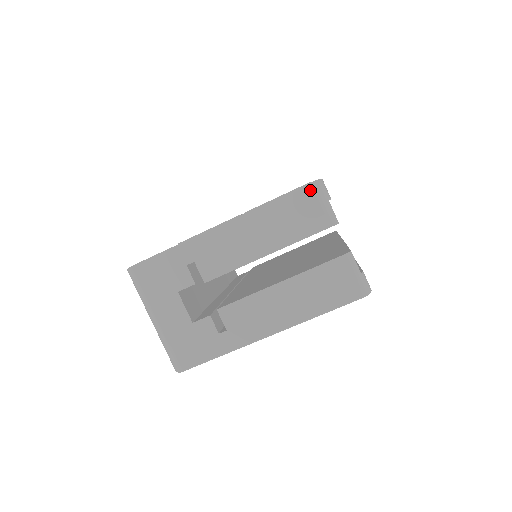
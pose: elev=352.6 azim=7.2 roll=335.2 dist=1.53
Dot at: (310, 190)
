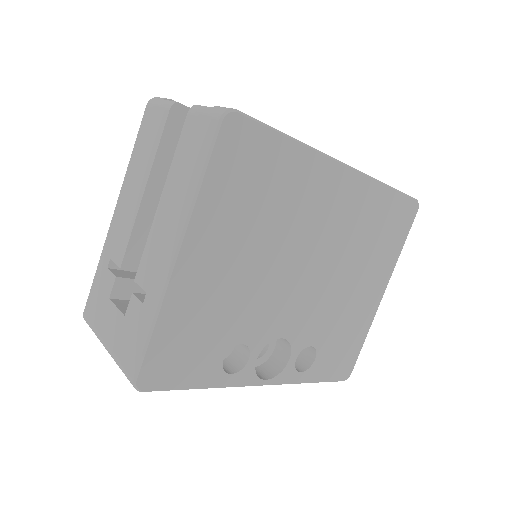
Dot at: (147, 110)
